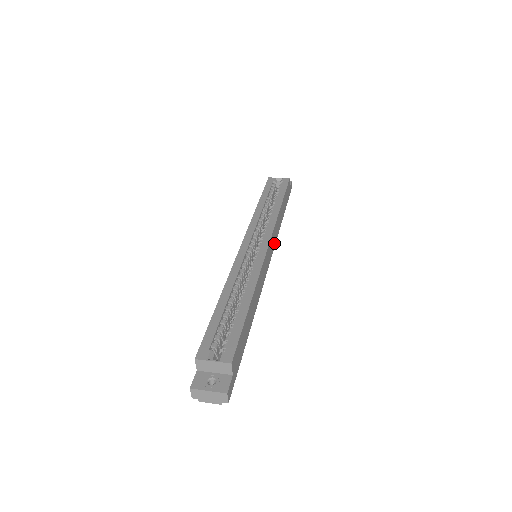
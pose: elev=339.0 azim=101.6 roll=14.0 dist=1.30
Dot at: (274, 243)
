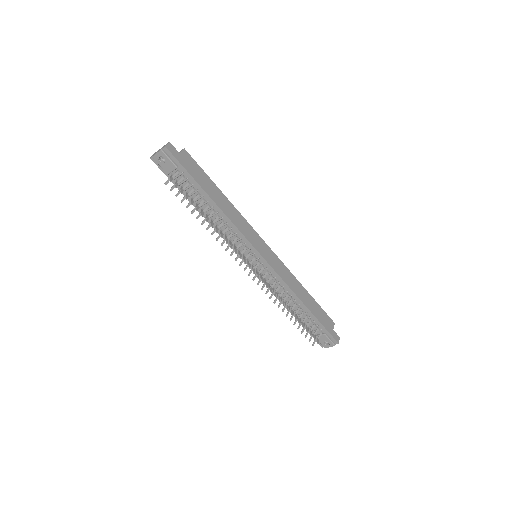
Dot at: (278, 272)
